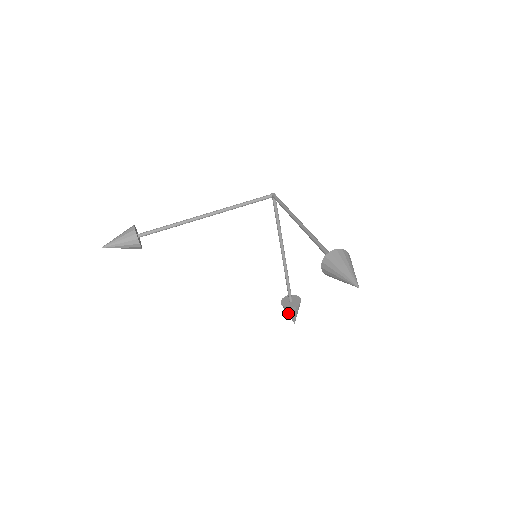
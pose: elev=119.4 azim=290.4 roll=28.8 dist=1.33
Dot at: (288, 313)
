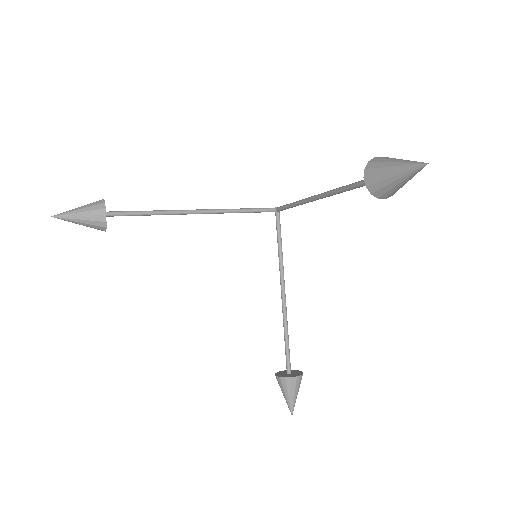
Dot at: (285, 391)
